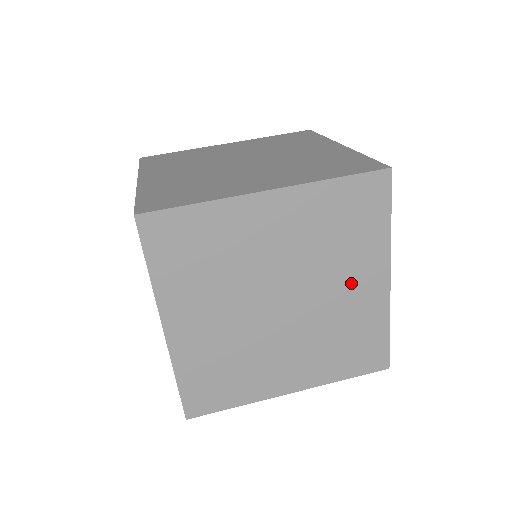
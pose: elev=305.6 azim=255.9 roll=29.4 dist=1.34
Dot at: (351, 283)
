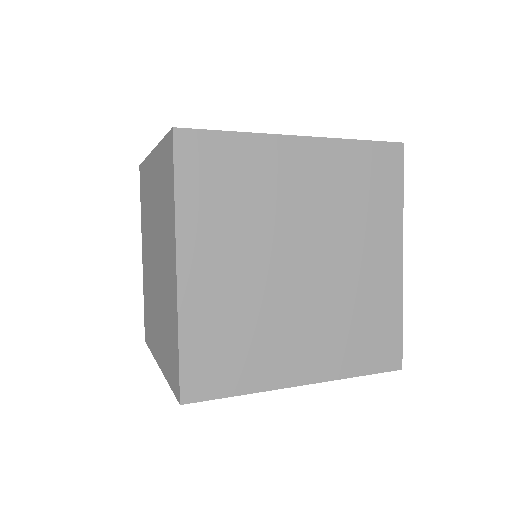
Dot at: (368, 254)
